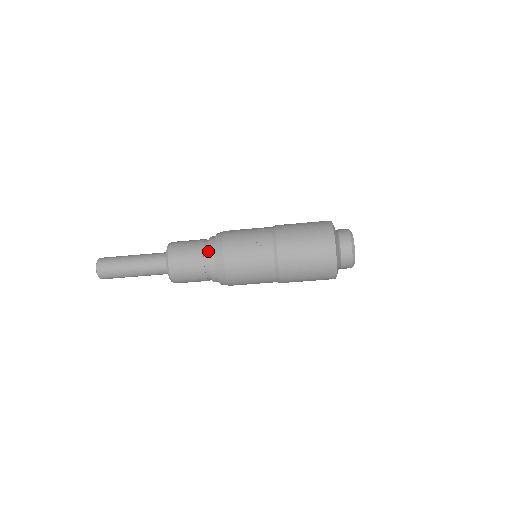
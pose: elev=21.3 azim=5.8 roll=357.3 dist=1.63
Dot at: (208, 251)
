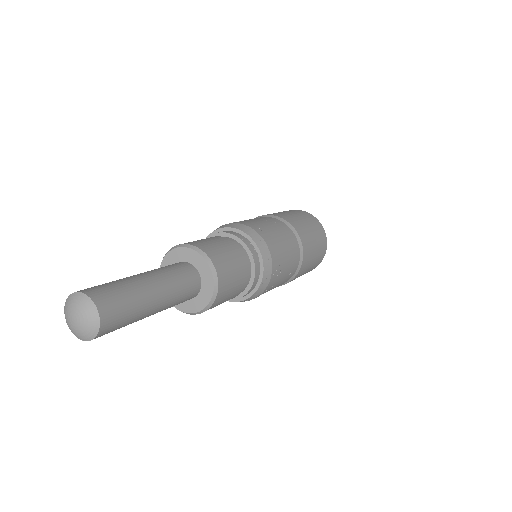
Dot at: (252, 253)
